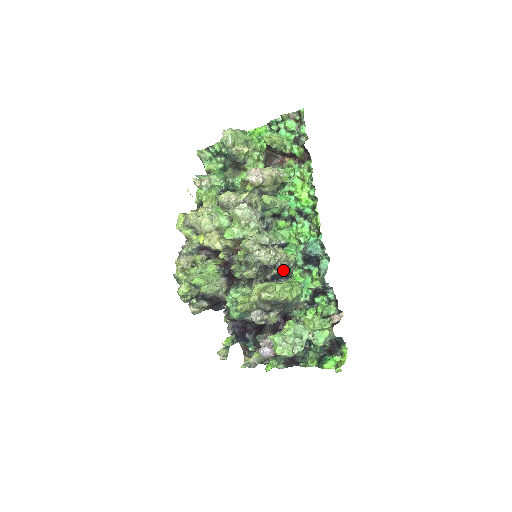
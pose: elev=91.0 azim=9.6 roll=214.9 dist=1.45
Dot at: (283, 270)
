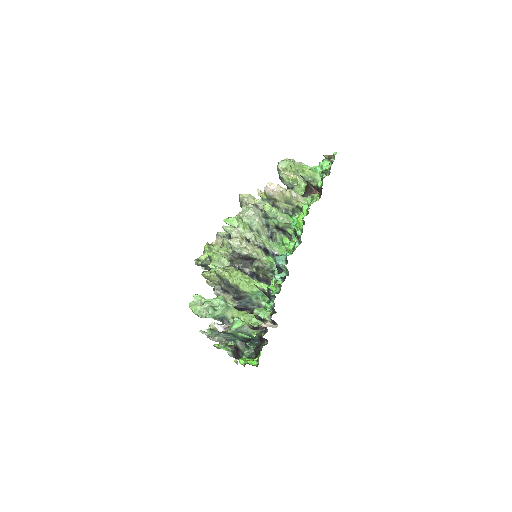
Dot at: (260, 271)
